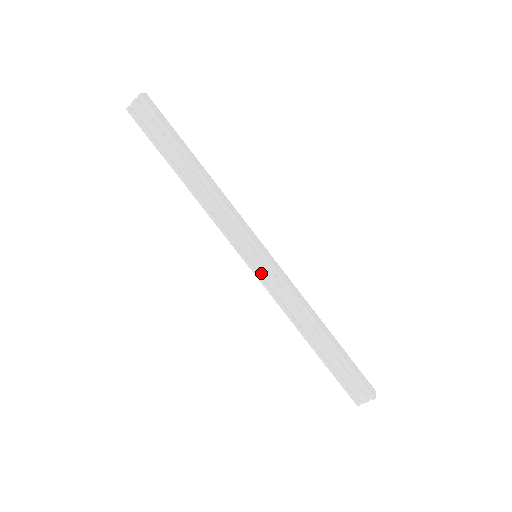
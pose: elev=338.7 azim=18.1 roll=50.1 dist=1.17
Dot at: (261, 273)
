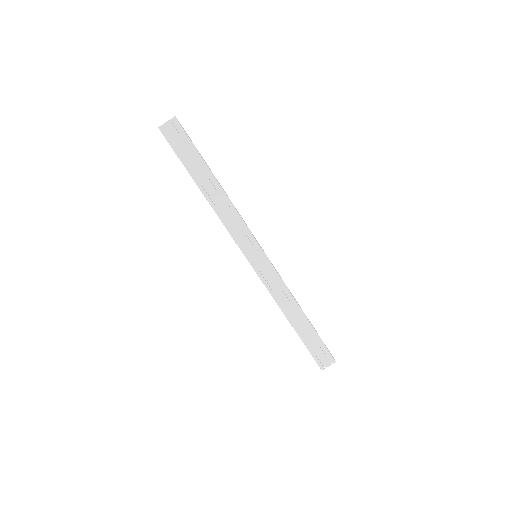
Dot at: (260, 270)
